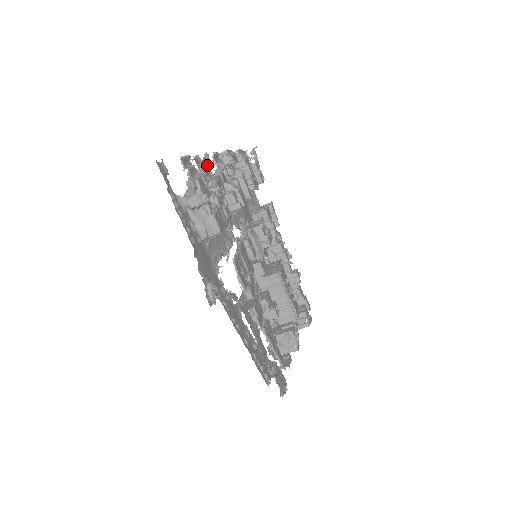
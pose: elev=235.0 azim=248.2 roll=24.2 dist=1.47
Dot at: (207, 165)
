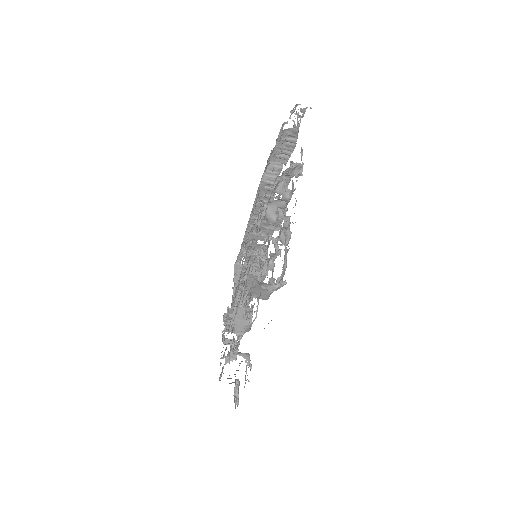
Dot at: occluded
